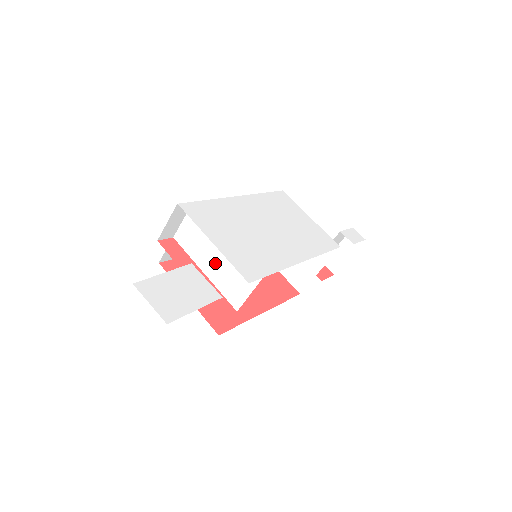
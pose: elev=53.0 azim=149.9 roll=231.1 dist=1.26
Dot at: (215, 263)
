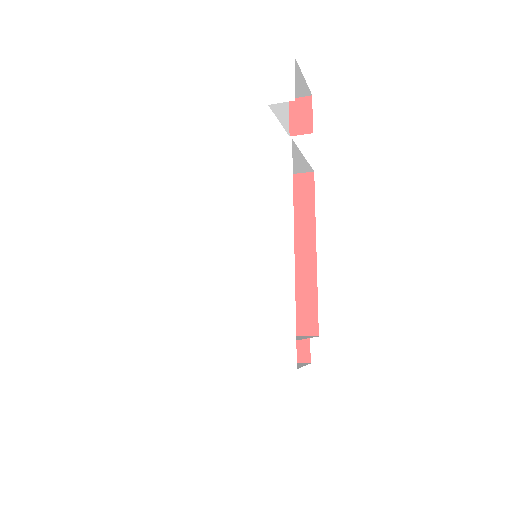
Dot at: occluded
